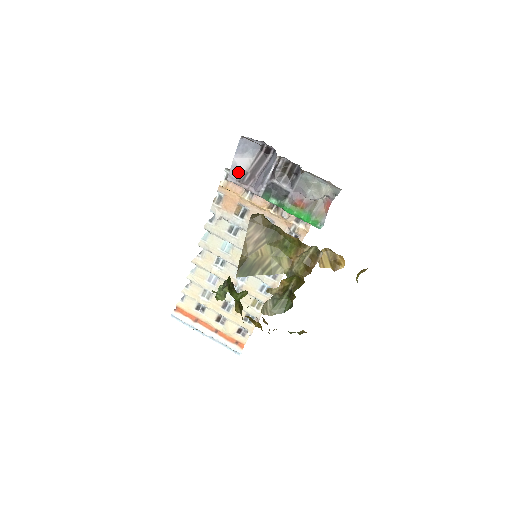
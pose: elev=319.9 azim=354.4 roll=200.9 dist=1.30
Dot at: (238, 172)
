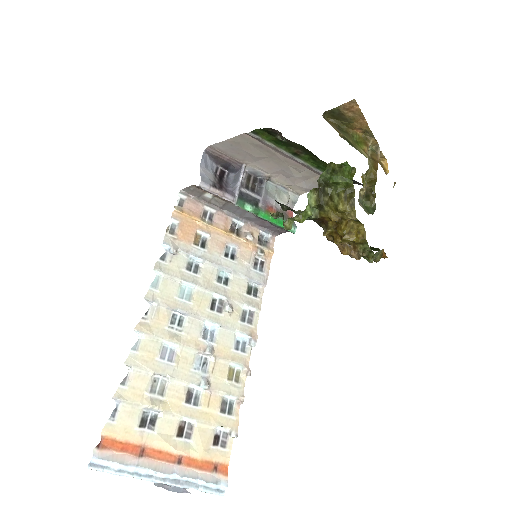
Dot at: (208, 180)
